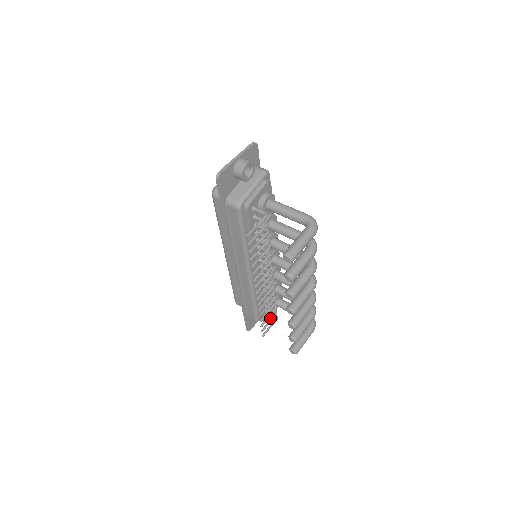
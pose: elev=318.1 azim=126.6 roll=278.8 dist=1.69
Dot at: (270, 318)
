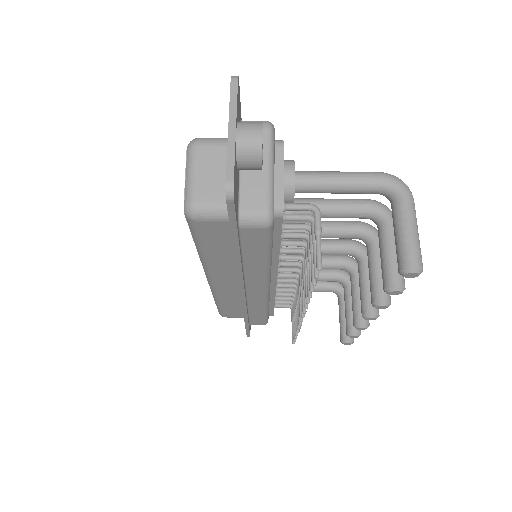
Dot at: (292, 316)
